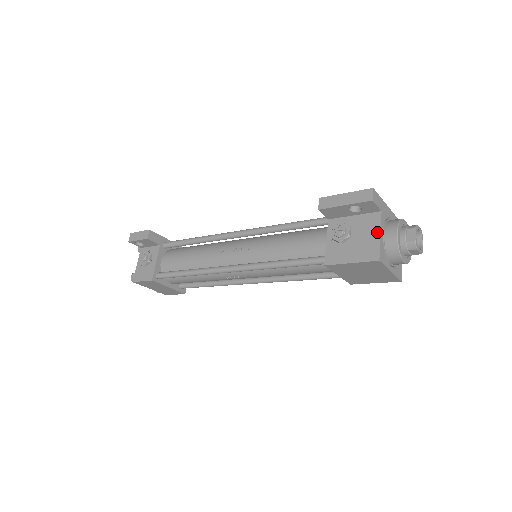
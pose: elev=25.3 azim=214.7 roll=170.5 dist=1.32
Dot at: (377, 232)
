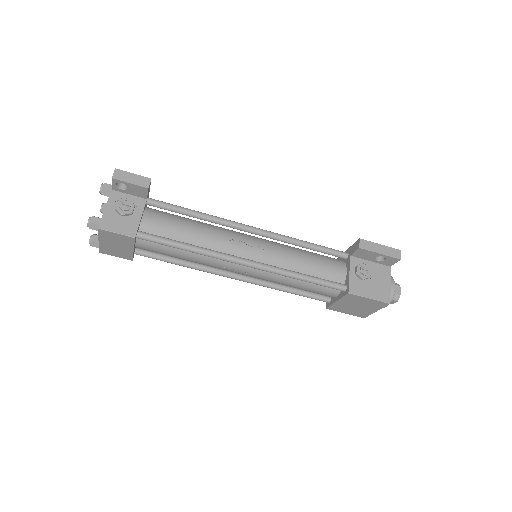
Dot at: (388, 281)
